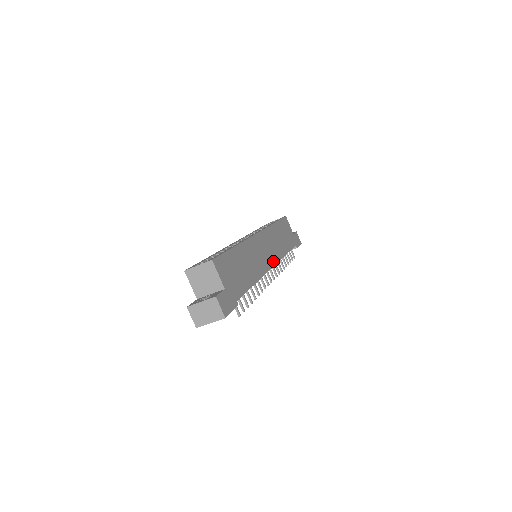
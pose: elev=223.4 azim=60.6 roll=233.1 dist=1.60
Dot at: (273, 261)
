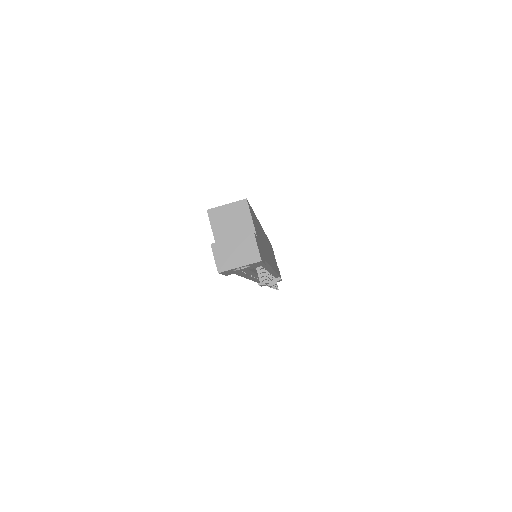
Dot at: (273, 266)
